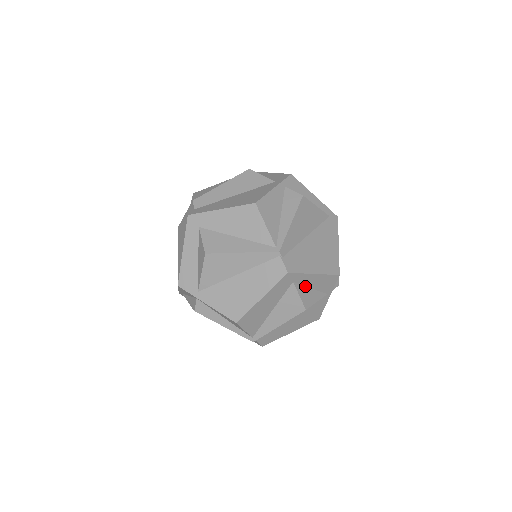
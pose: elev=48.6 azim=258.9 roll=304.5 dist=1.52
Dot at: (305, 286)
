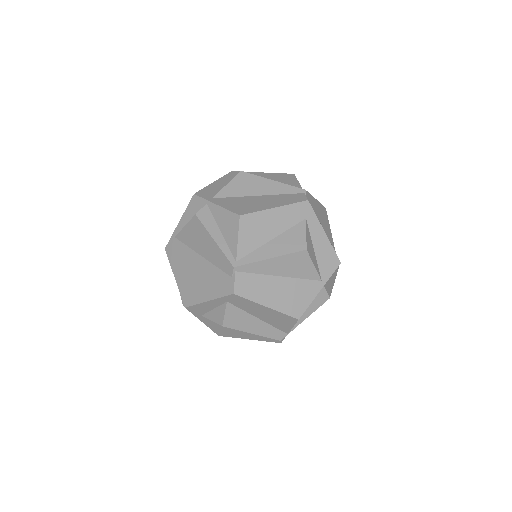
Dot at: (311, 239)
